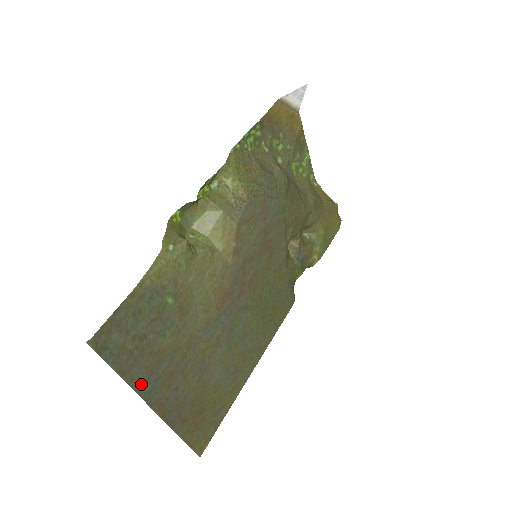
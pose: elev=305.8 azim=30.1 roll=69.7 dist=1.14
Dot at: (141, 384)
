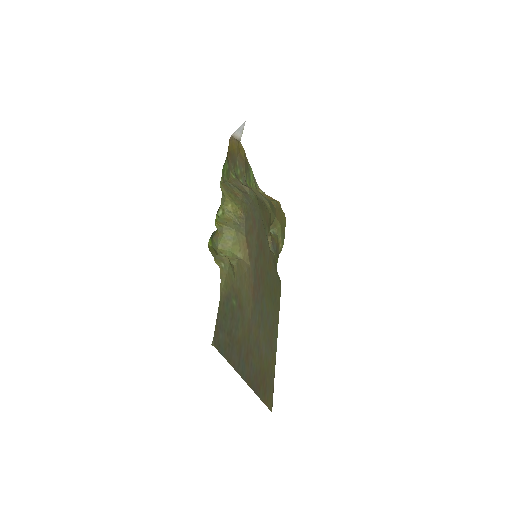
Dot at: (238, 366)
